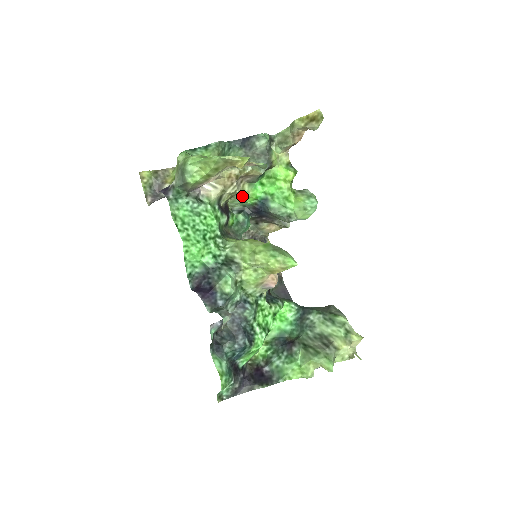
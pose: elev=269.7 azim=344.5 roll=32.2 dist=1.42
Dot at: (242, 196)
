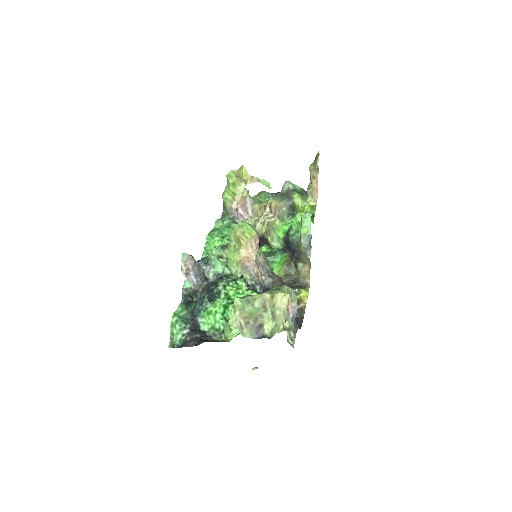
Dot at: (274, 229)
